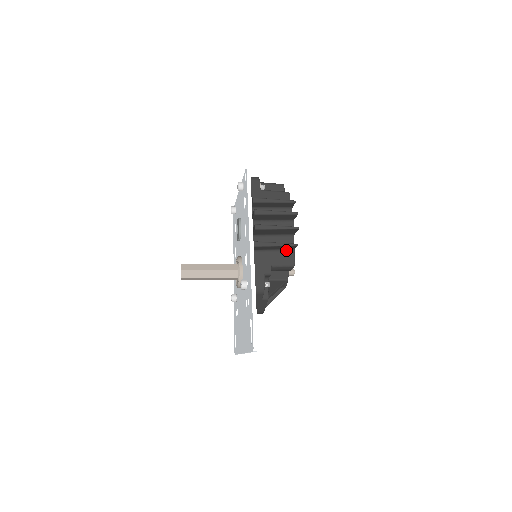
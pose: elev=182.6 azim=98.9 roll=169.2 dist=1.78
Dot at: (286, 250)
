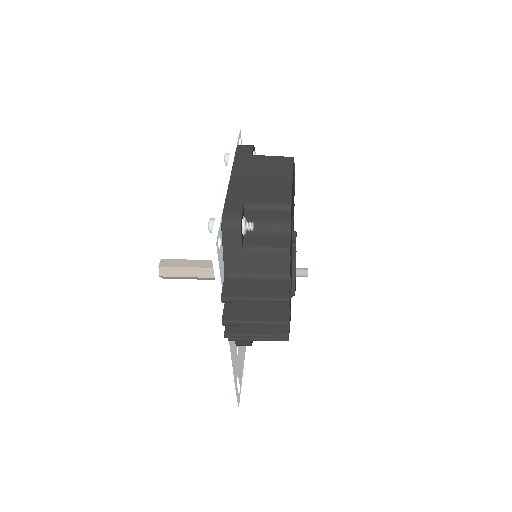
Dot at: occluded
